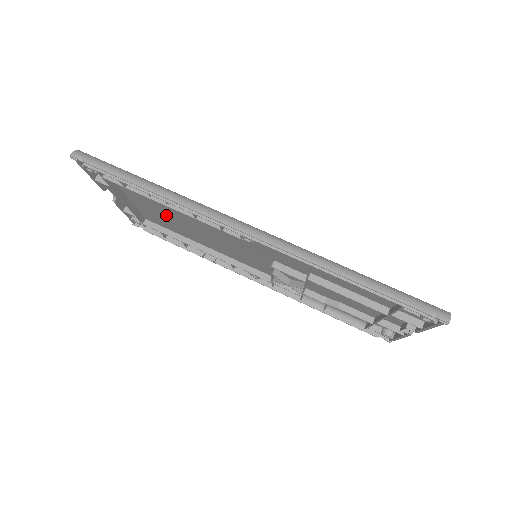
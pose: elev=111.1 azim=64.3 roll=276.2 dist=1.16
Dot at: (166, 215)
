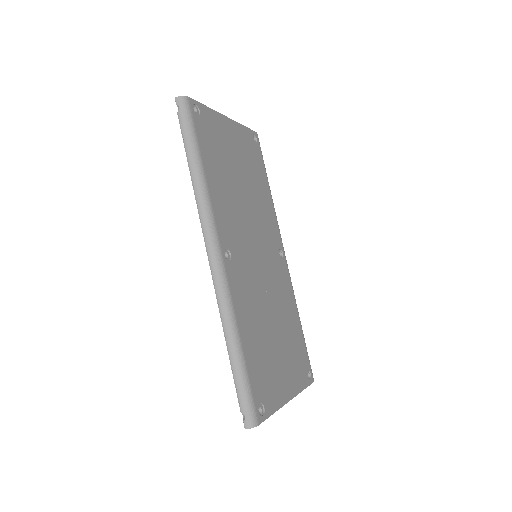
Dot at: (237, 171)
